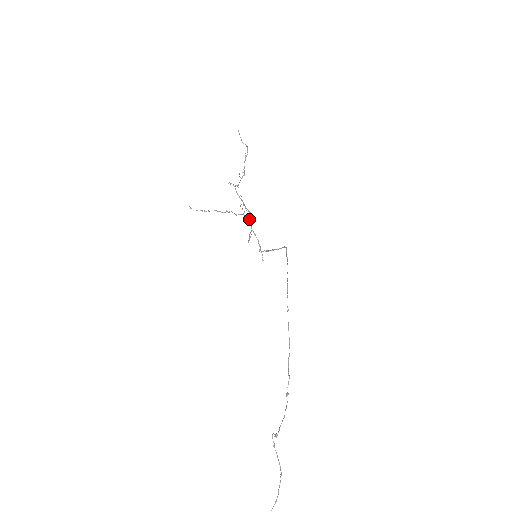
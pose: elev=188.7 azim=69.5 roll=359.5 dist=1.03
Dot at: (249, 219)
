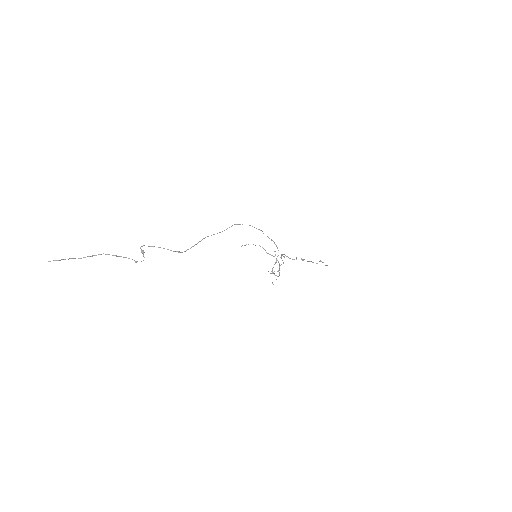
Dot at: (279, 263)
